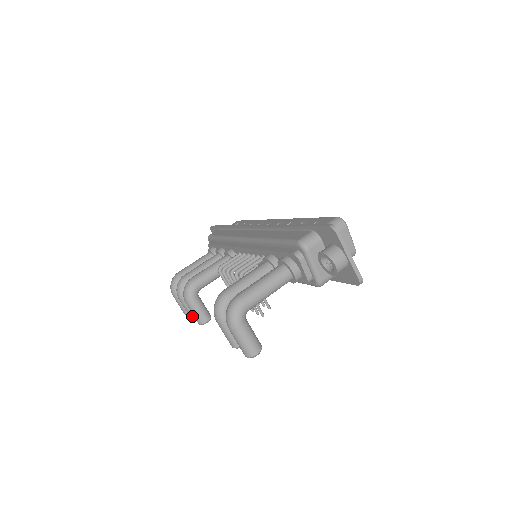
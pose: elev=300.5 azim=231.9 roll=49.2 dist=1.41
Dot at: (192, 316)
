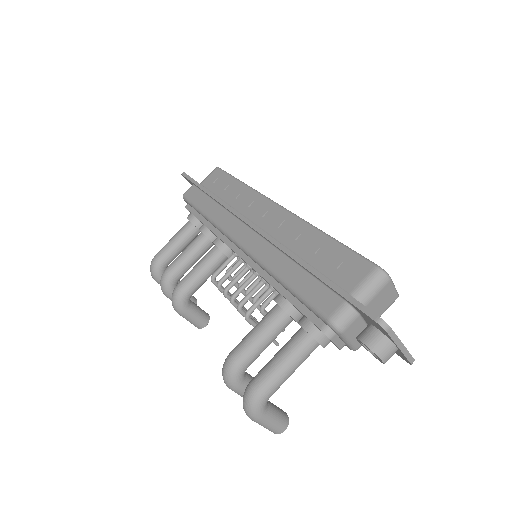
Dot at: occluded
